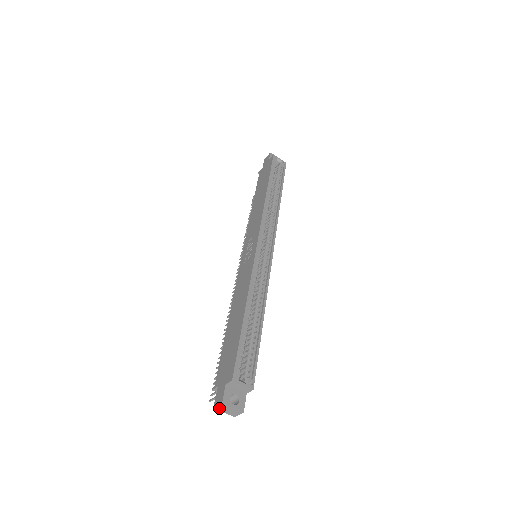
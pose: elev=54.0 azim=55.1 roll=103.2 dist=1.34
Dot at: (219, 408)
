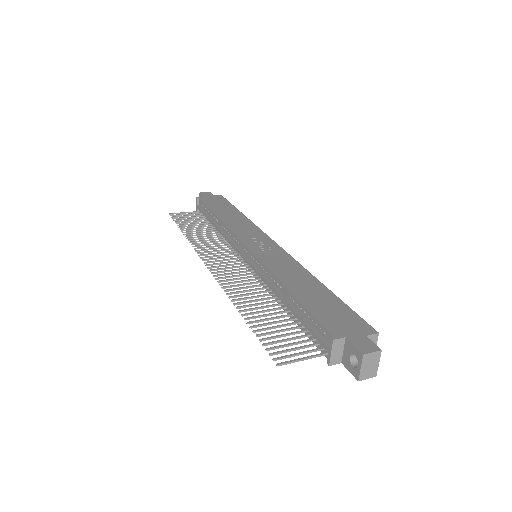
Dot at: (368, 357)
